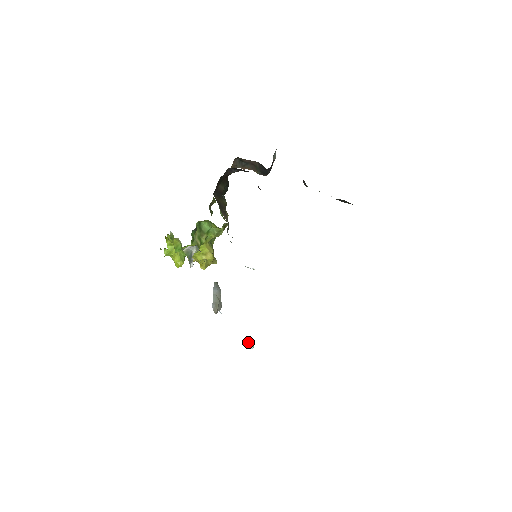
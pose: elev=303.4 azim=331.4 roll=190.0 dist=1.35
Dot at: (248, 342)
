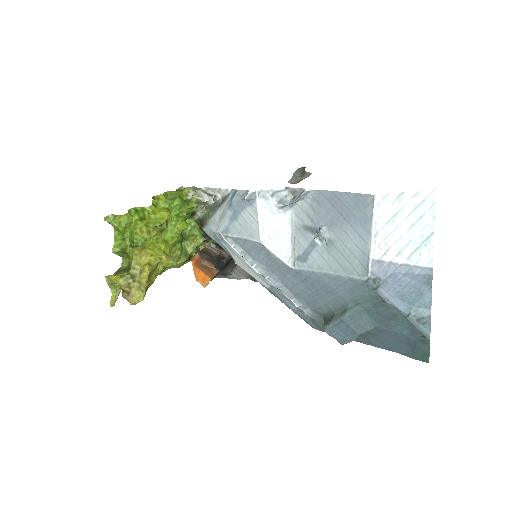
Dot at: (317, 234)
